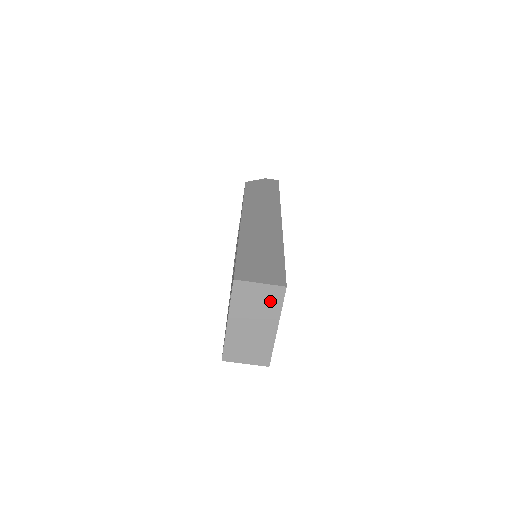
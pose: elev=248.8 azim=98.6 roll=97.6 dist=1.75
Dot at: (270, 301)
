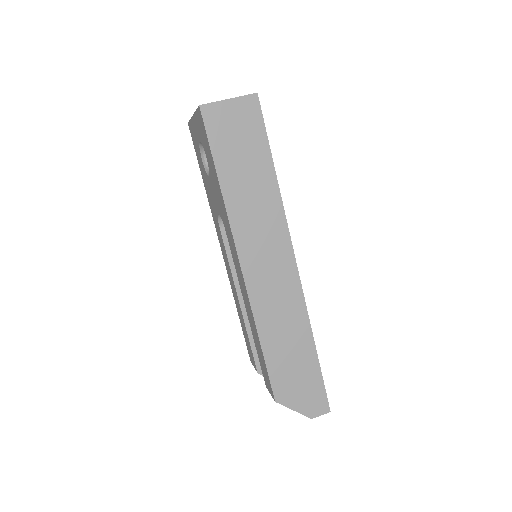
Dot at: occluded
